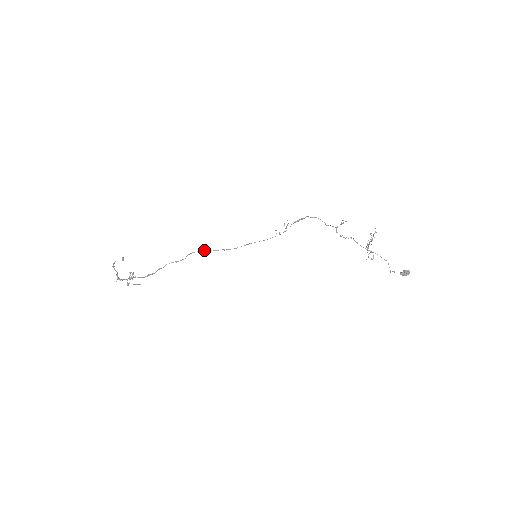
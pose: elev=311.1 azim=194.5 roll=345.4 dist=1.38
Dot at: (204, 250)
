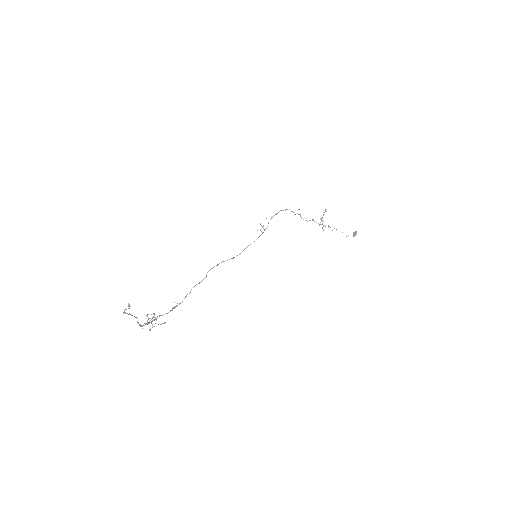
Dot at: (219, 263)
